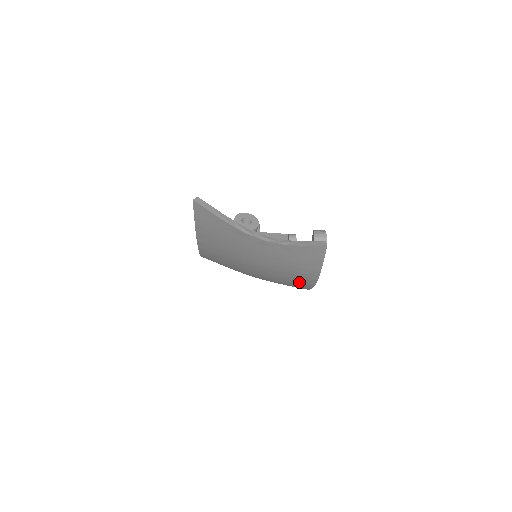
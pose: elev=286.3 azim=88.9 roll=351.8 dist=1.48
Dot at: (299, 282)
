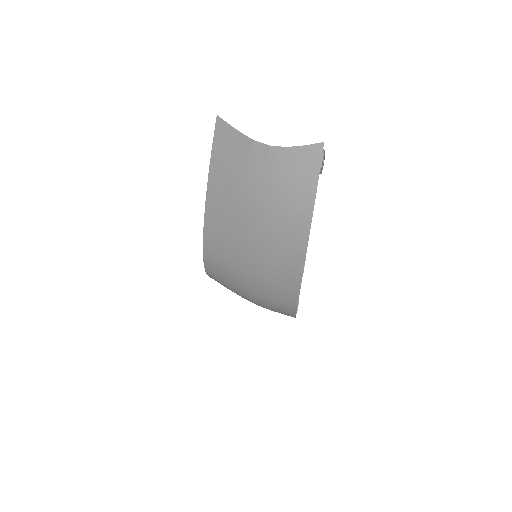
Dot at: (294, 234)
